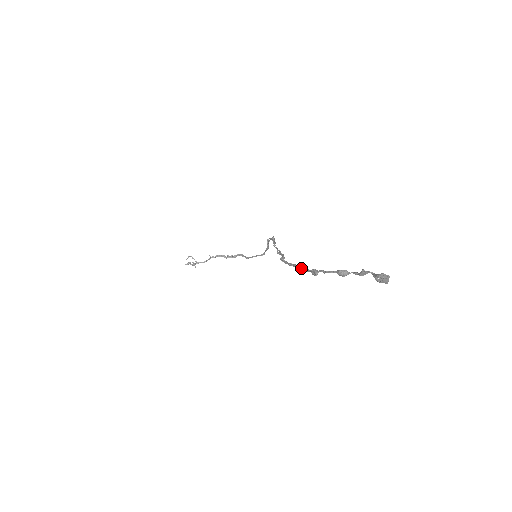
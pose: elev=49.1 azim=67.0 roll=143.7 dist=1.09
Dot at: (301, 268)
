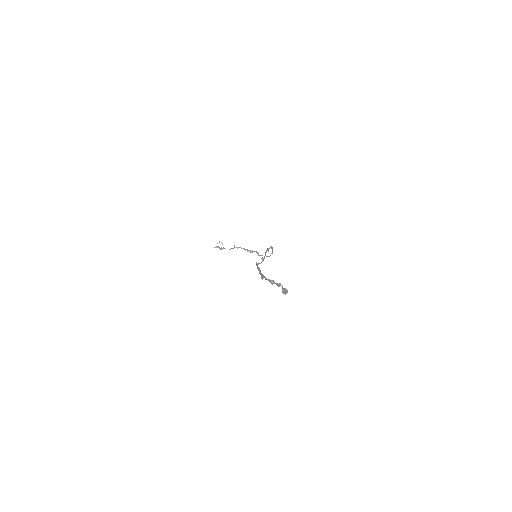
Dot at: occluded
